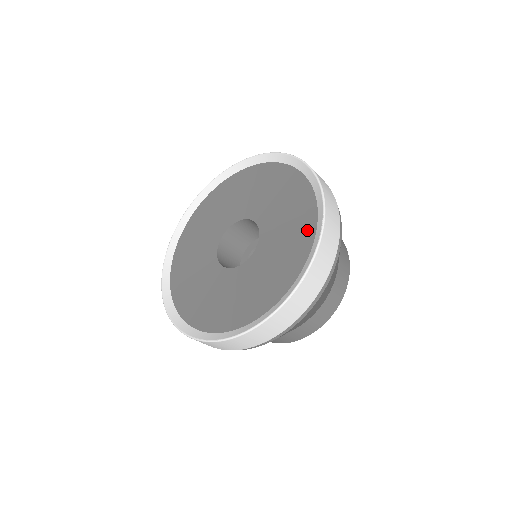
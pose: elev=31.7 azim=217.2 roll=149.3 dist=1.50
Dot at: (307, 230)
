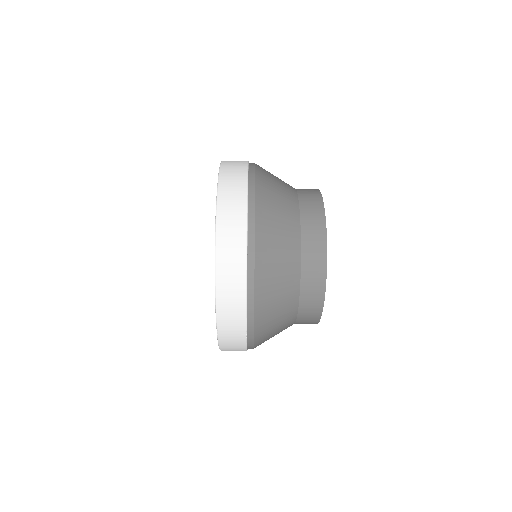
Dot at: occluded
